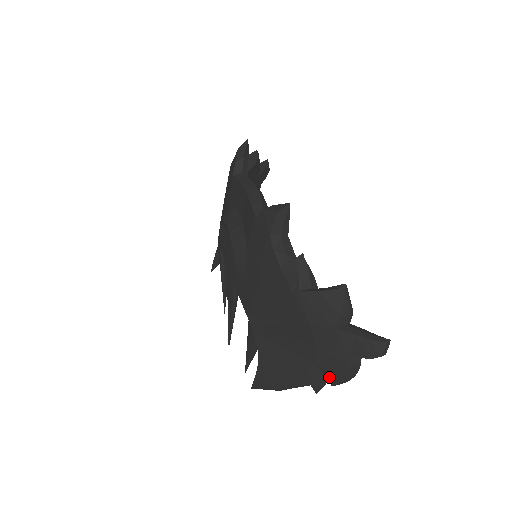
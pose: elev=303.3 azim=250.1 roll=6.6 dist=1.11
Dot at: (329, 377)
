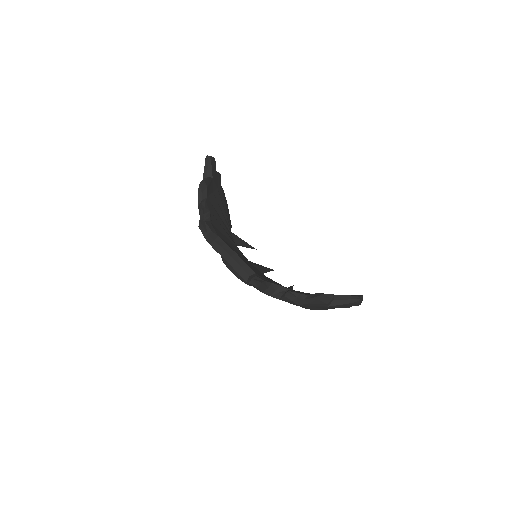
Dot at: occluded
